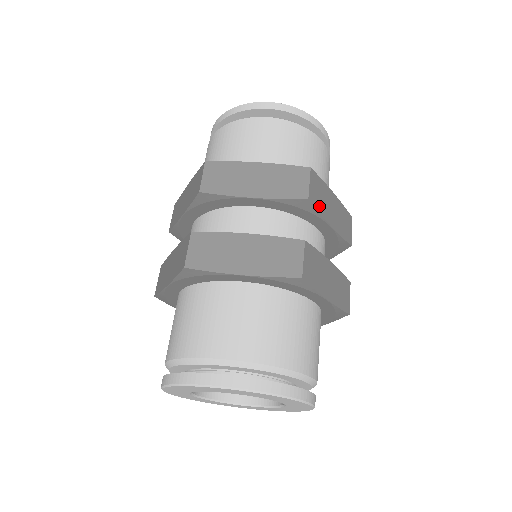
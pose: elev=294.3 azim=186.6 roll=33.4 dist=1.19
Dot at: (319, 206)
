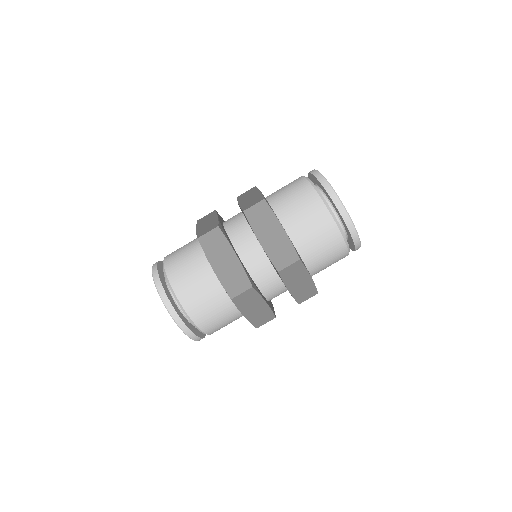
Dot at: occluded
